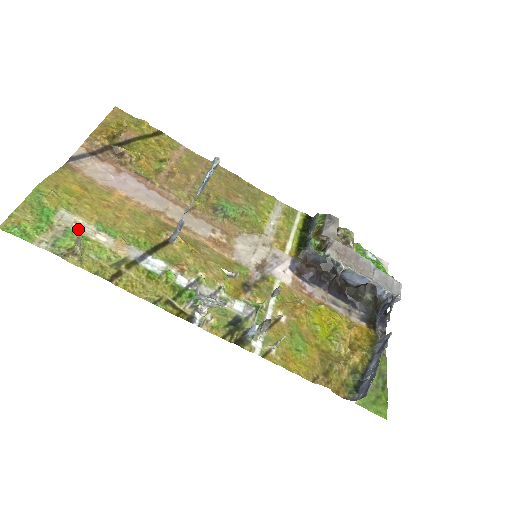
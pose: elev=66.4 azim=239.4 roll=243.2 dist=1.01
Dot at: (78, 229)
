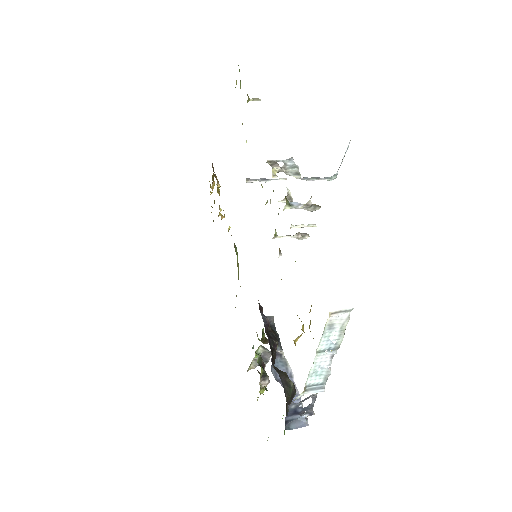
Dot at: occluded
